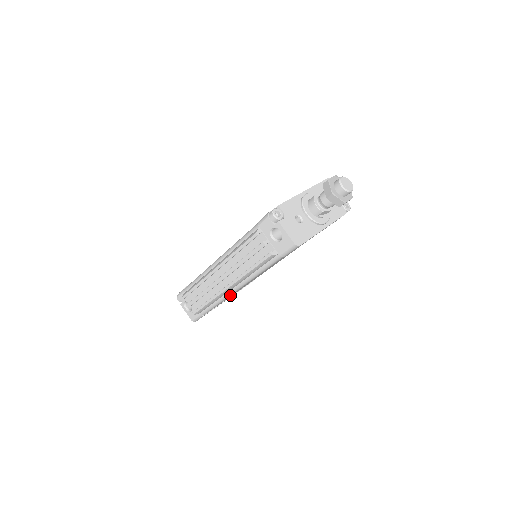
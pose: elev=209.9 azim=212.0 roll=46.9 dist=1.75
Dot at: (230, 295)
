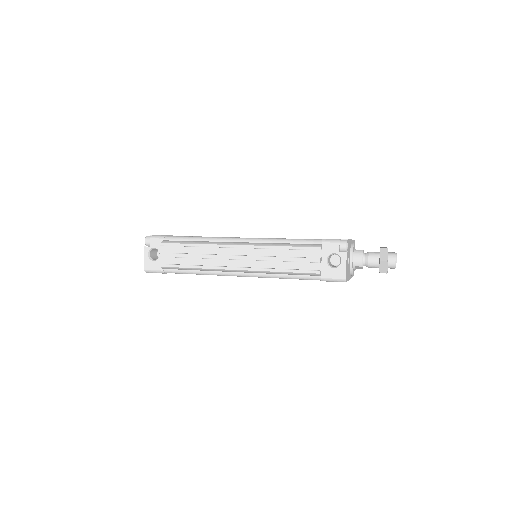
Dot at: (222, 275)
